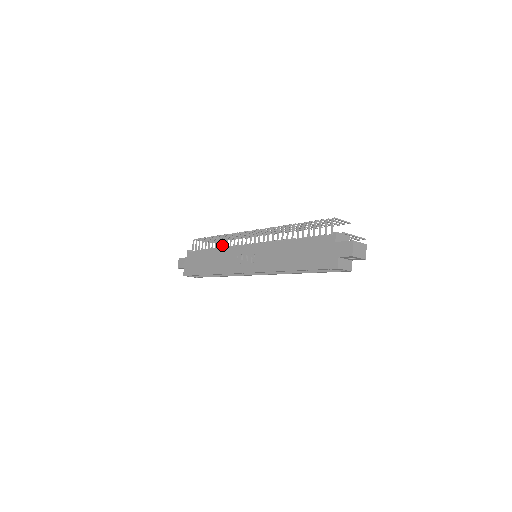
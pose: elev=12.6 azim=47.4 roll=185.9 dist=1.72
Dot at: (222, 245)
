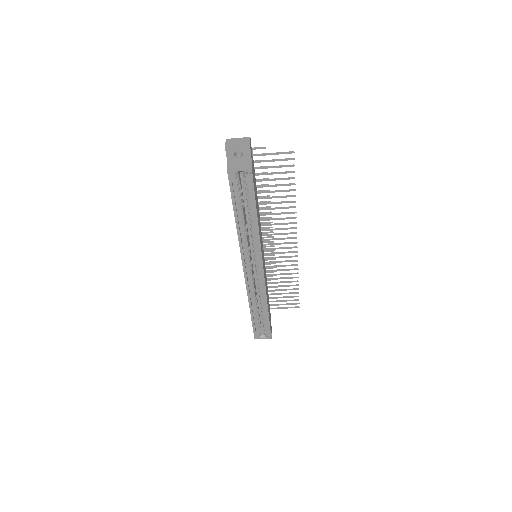
Dot at: occluded
